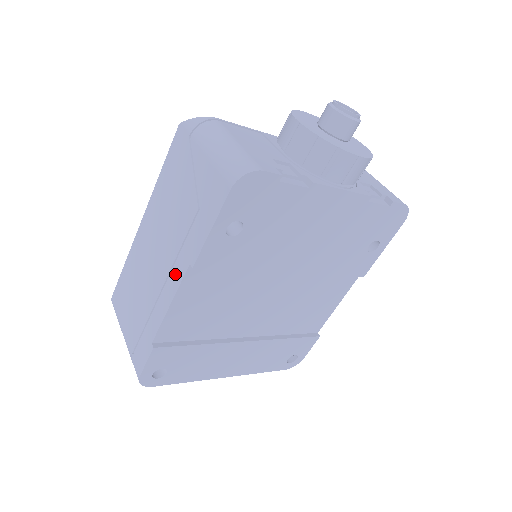
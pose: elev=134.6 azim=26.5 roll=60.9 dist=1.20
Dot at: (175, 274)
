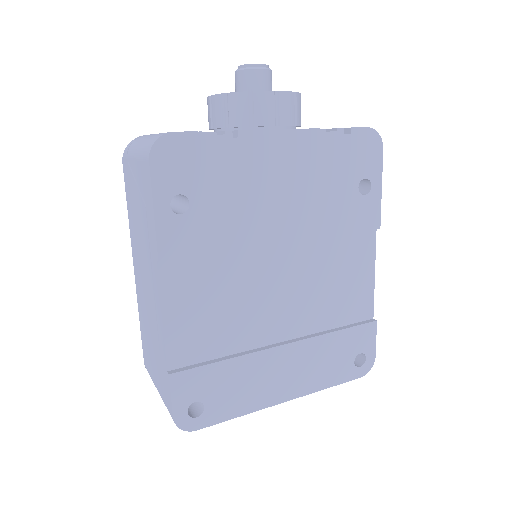
Dot at: (155, 283)
